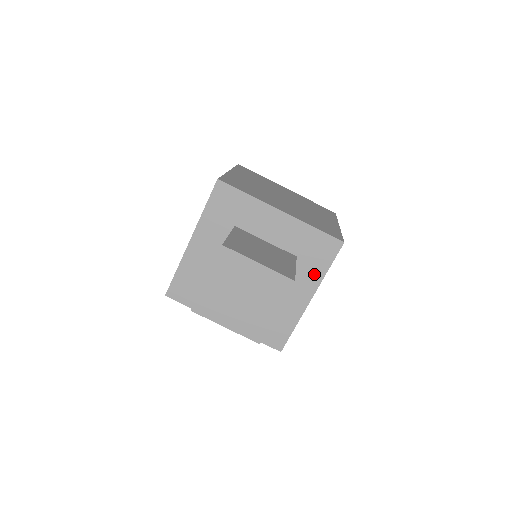
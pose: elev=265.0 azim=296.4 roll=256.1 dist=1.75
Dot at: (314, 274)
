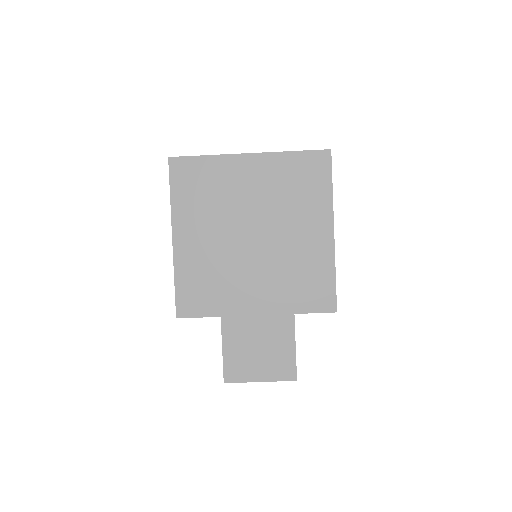
Dot at: occluded
